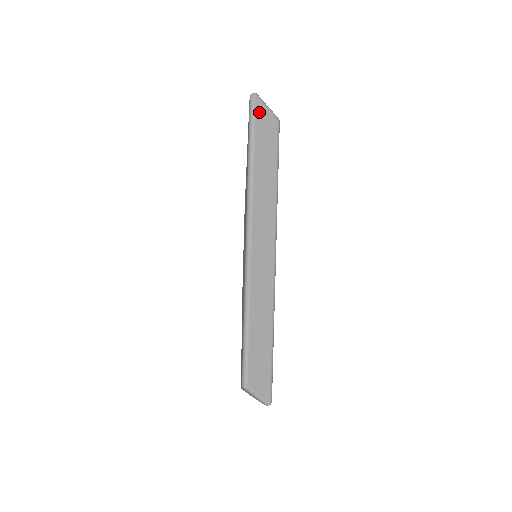
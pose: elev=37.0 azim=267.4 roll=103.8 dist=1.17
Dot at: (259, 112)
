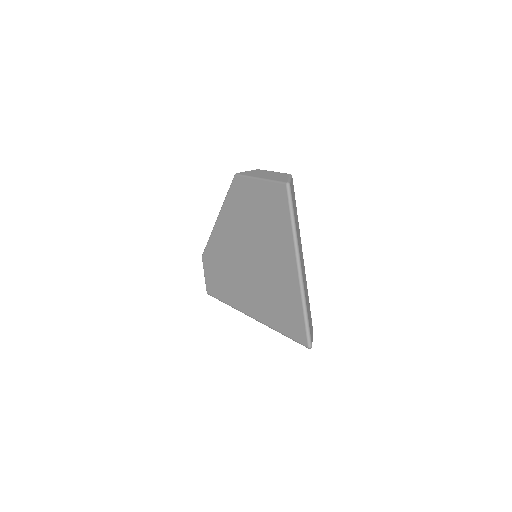
Dot at: occluded
